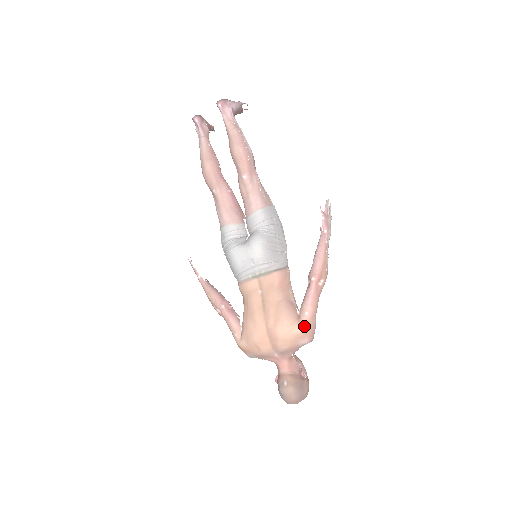
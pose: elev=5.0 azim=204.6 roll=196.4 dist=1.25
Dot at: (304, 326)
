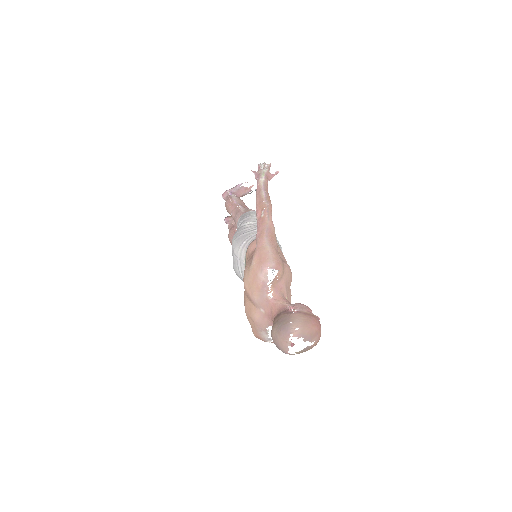
Dot at: (254, 257)
